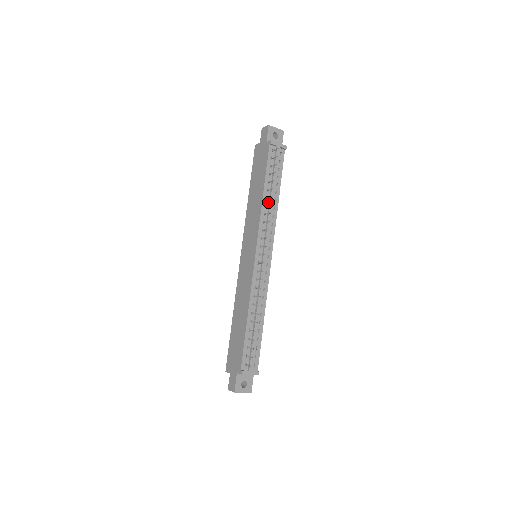
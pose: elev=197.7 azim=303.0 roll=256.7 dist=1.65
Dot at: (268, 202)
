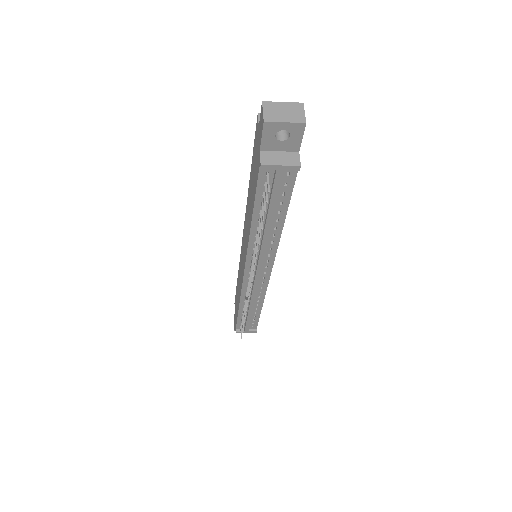
Dot at: (262, 231)
